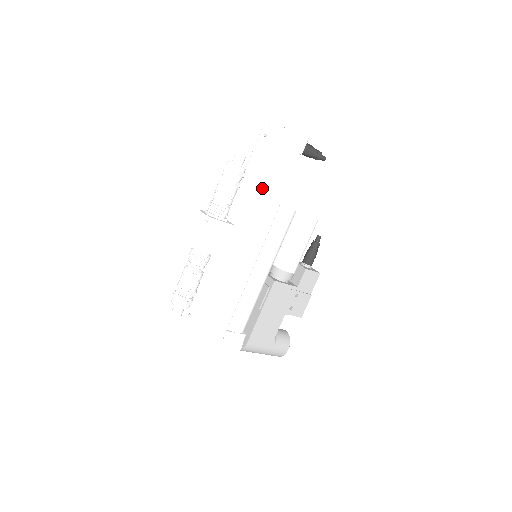
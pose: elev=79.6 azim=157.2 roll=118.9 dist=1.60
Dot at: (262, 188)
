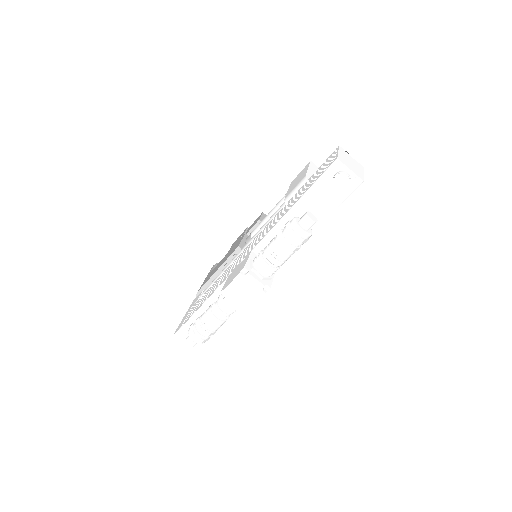
Dot at: occluded
